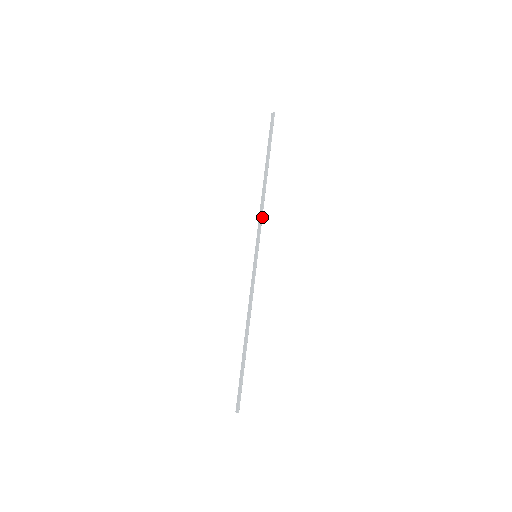
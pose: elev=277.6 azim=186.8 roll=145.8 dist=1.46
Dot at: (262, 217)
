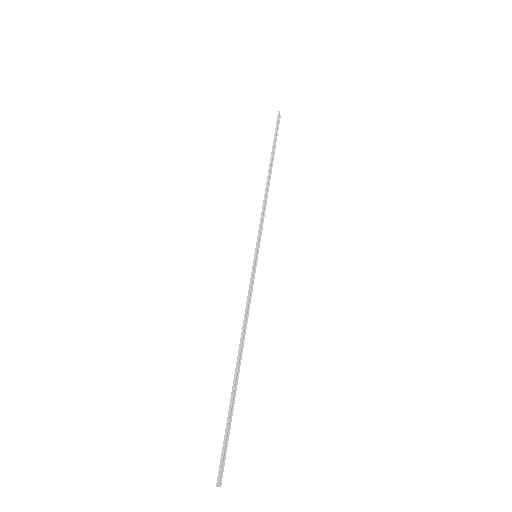
Dot at: (263, 211)
